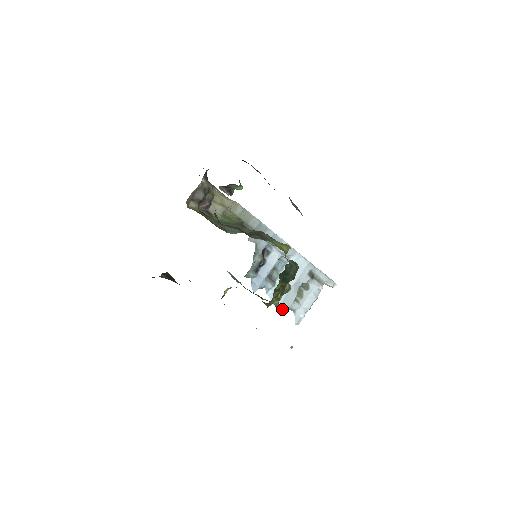
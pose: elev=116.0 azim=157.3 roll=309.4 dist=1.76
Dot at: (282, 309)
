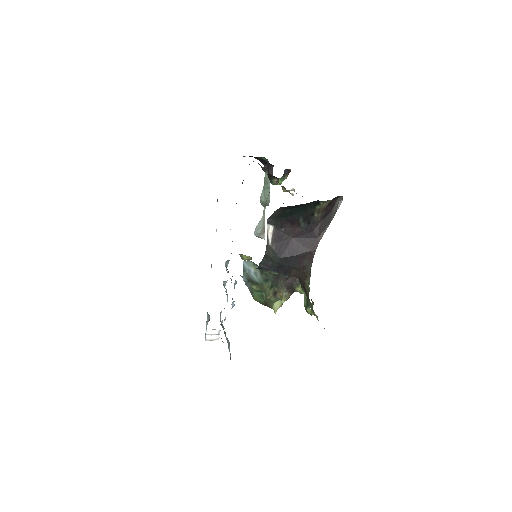
Dot at: occluded
